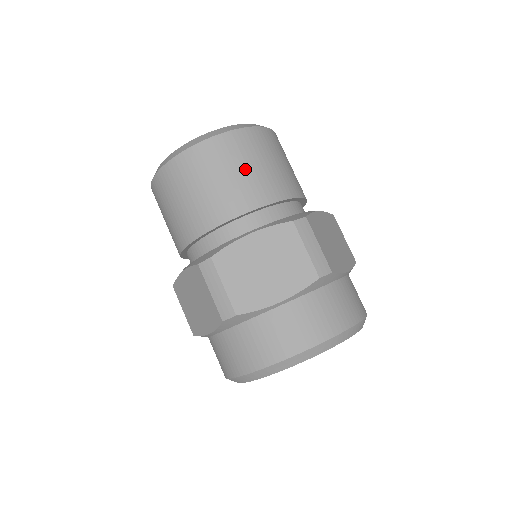
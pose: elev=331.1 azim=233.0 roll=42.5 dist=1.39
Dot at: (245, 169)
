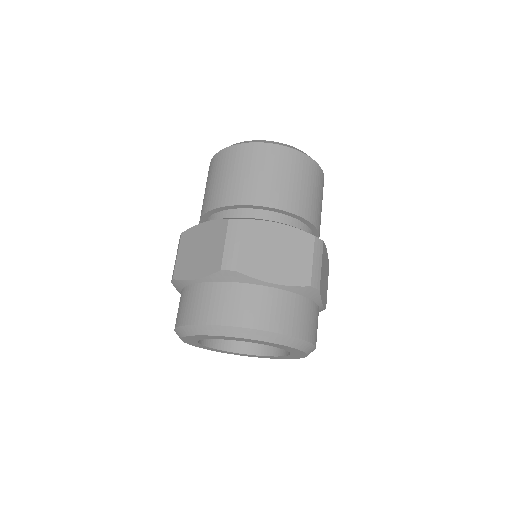
Dot at: (234, 174)
